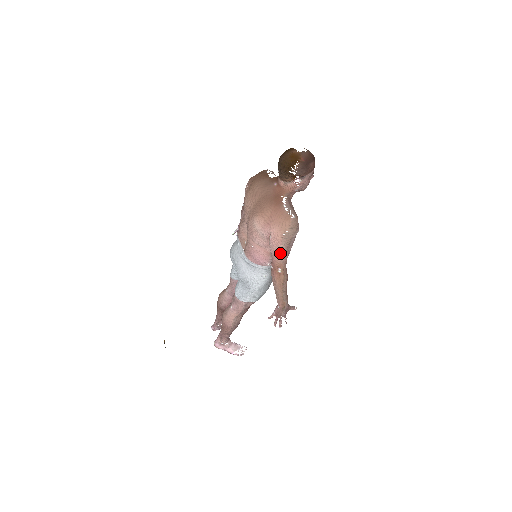
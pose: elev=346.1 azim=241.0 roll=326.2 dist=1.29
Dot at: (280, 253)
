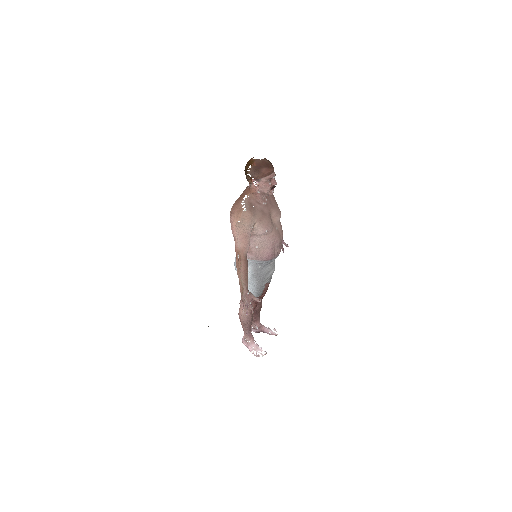
Dot at: (236, 240)
